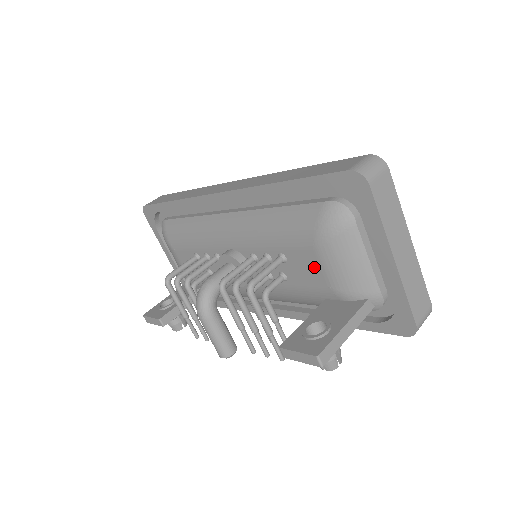
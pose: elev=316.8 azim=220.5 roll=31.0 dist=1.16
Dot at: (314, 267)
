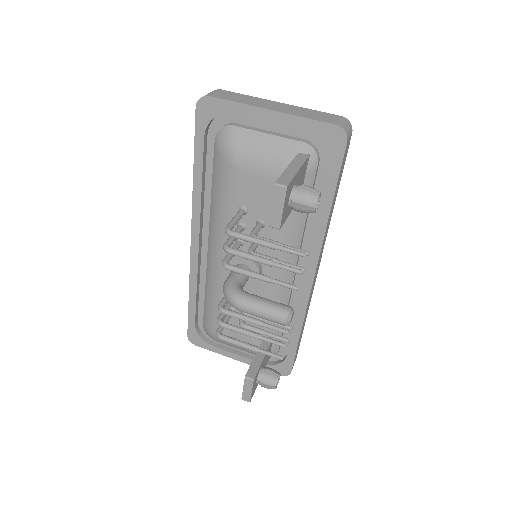
Dot at: (255, 183)
